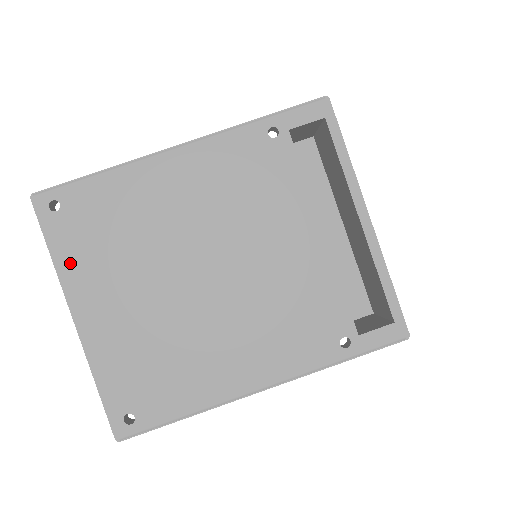
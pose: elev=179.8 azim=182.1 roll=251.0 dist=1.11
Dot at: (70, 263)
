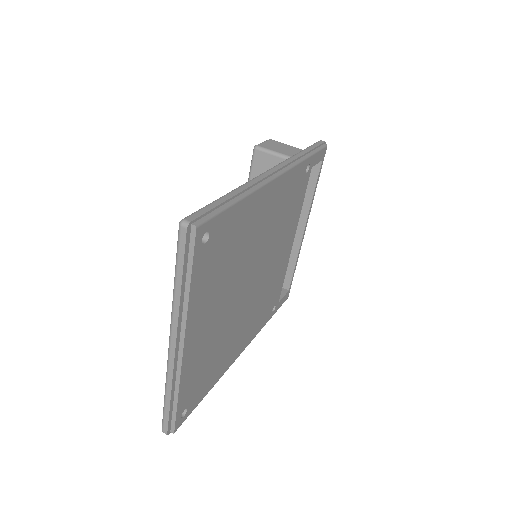
Dot at: (196, 296)
